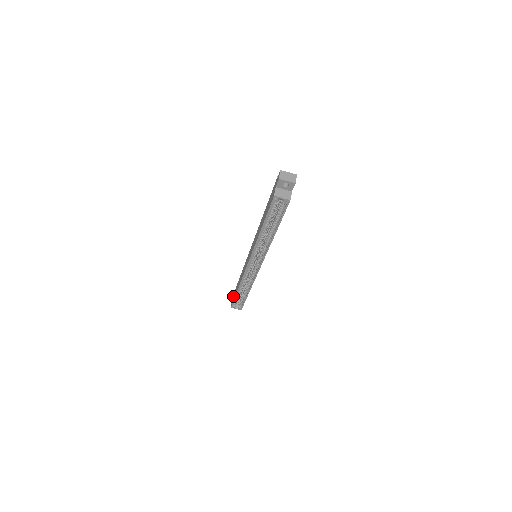
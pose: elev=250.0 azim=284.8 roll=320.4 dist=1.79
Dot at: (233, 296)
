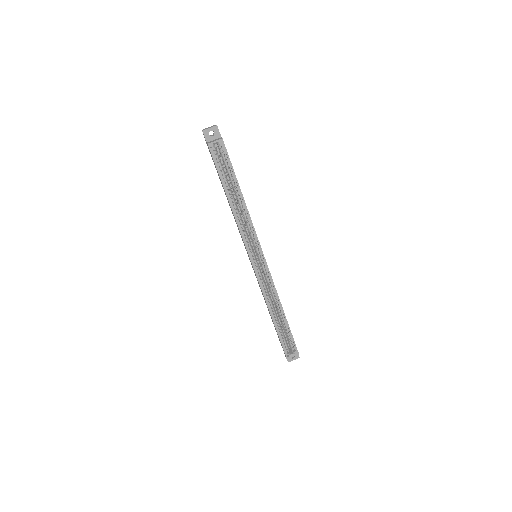
Dot at: occluded
